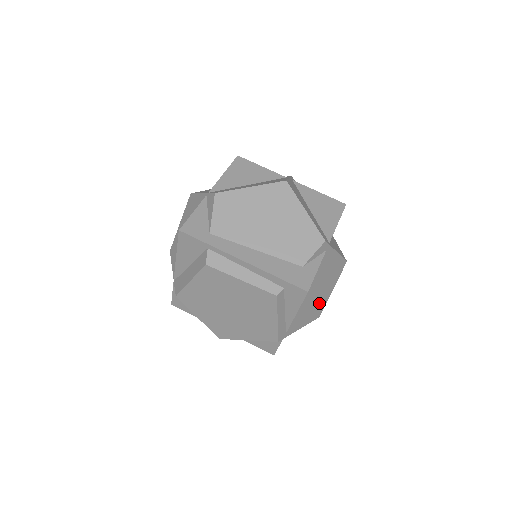
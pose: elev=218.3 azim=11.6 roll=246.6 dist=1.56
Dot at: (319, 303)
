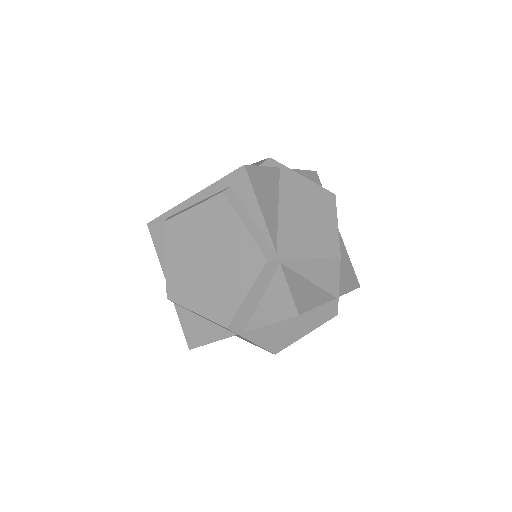
Dot at: (322, 234)
